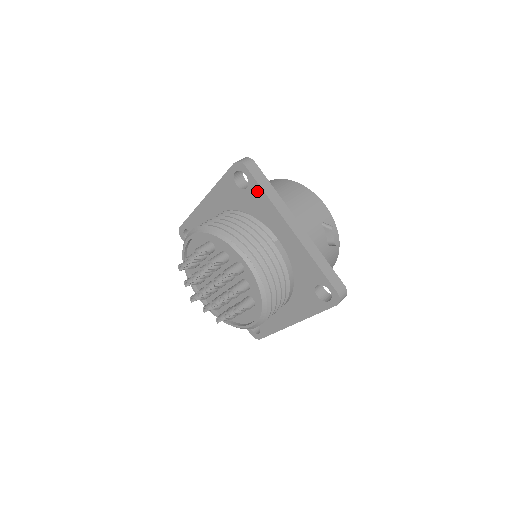
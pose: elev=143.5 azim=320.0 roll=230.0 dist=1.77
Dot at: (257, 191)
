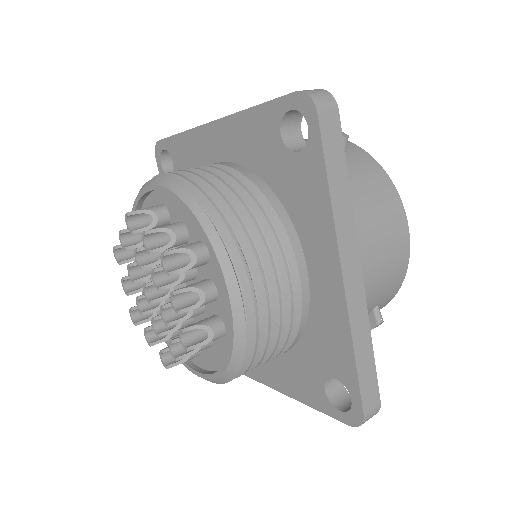
Dot at: (176, 146)
